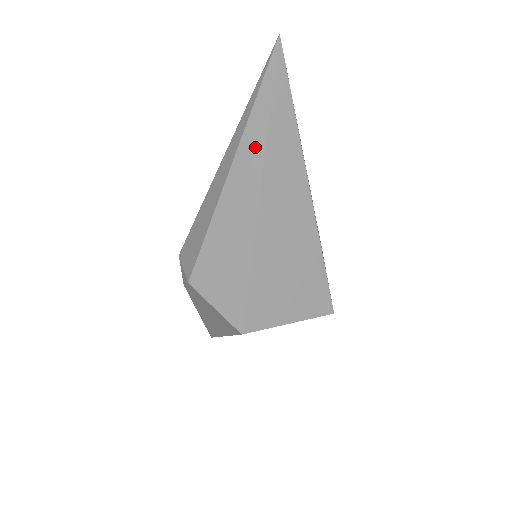
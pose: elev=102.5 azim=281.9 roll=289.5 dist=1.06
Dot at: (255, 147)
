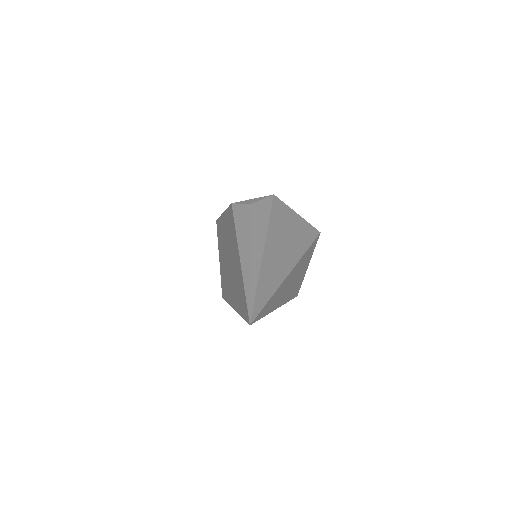
Dot at: occluded
